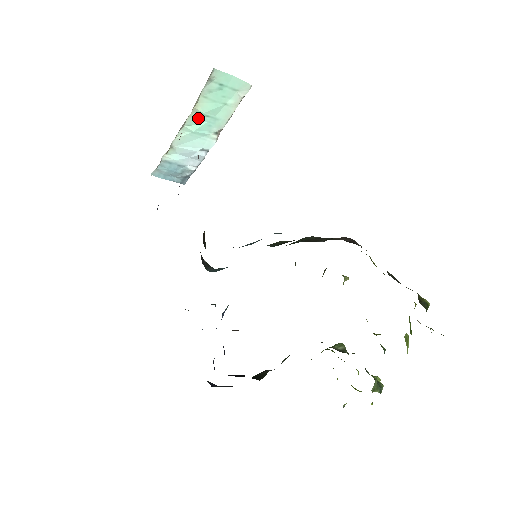
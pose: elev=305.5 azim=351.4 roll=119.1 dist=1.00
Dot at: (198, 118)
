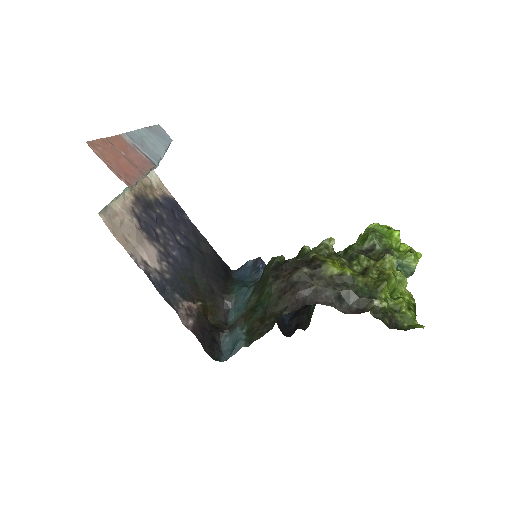
Dot at: occluded
